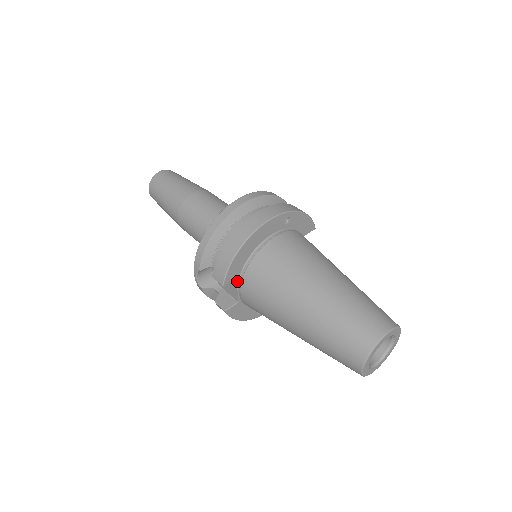
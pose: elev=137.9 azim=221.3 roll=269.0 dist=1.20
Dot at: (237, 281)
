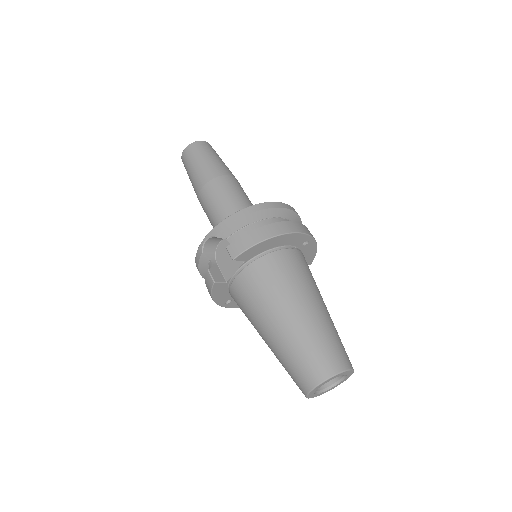
Dot at: (242, 264)
